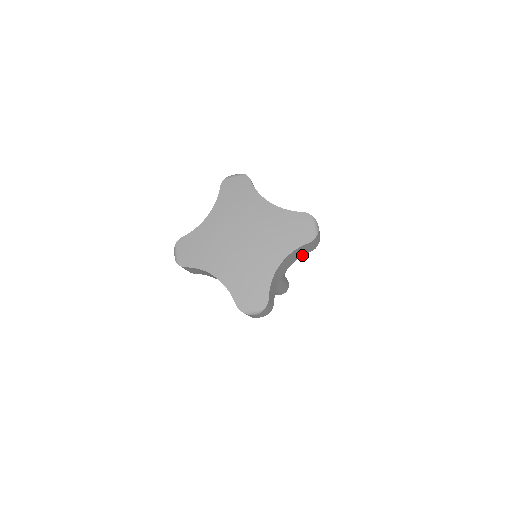
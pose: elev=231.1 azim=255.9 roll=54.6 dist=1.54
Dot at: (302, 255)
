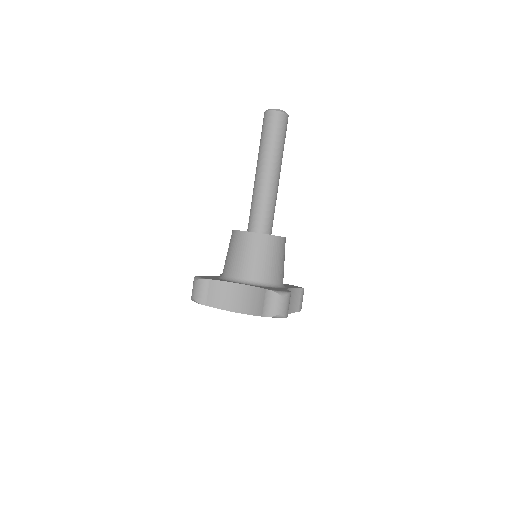
Dot at: occluded
